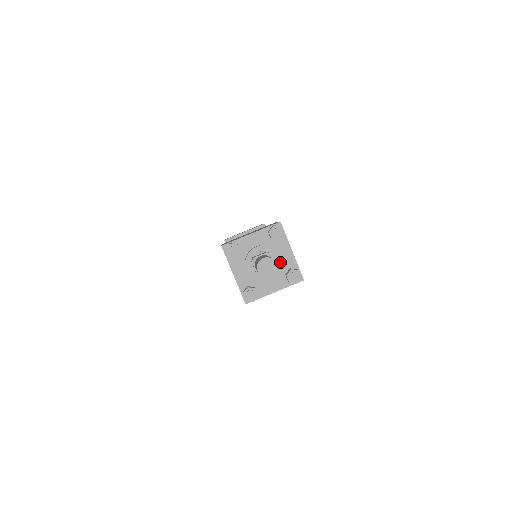
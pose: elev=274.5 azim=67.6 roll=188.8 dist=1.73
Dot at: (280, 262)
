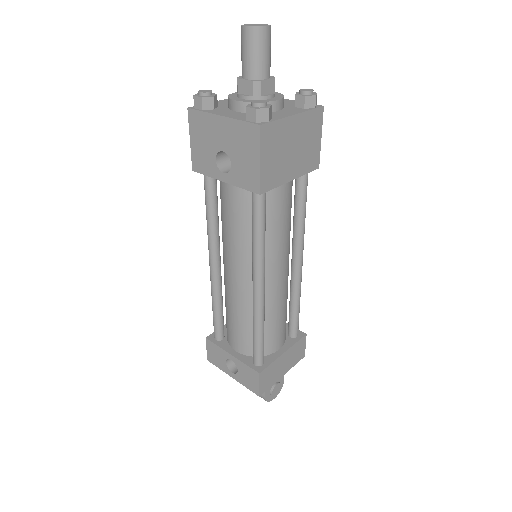
Dot at: (277, 93)
